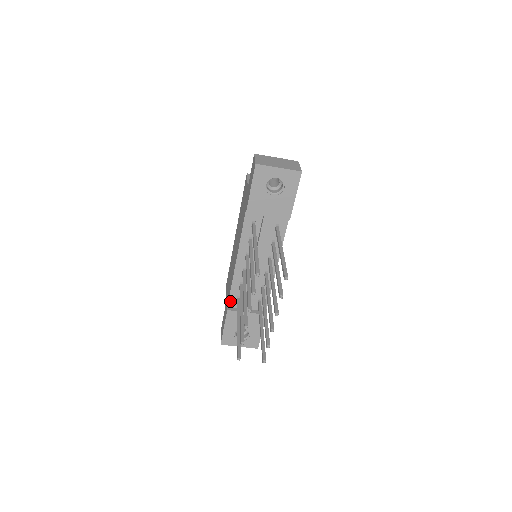
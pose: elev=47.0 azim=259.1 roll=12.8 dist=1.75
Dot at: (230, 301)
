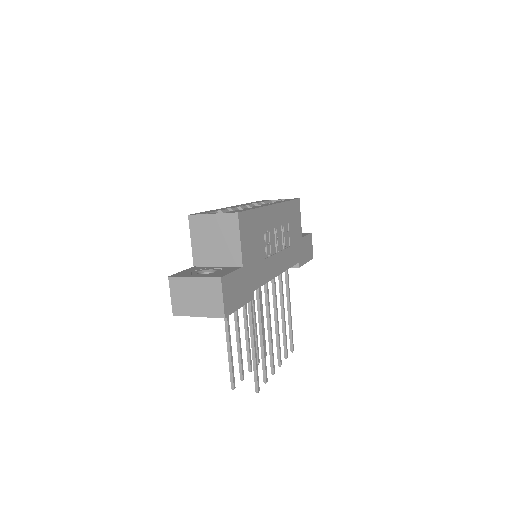
Dot at: occluded
